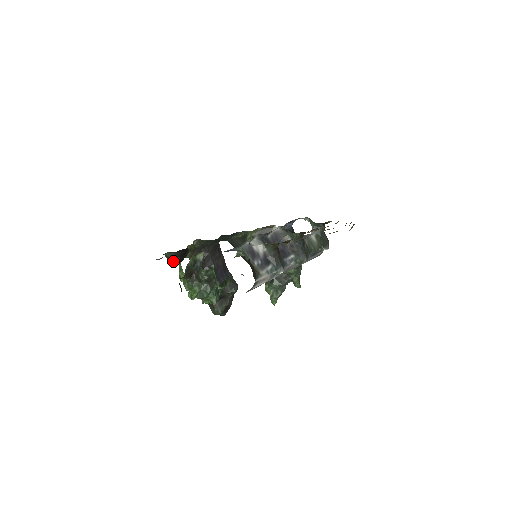
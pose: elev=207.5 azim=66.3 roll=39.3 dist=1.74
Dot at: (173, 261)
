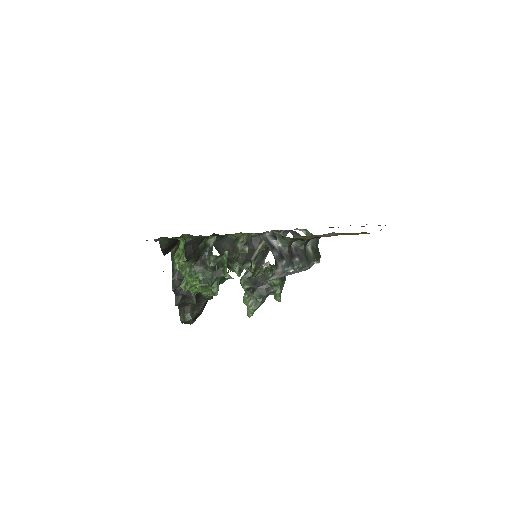
Dot at: (165, 248)
